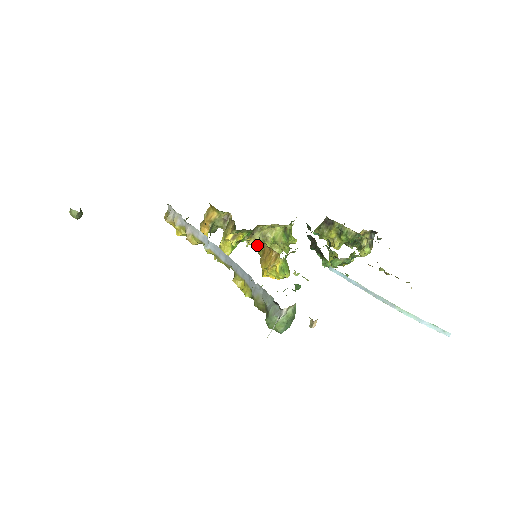
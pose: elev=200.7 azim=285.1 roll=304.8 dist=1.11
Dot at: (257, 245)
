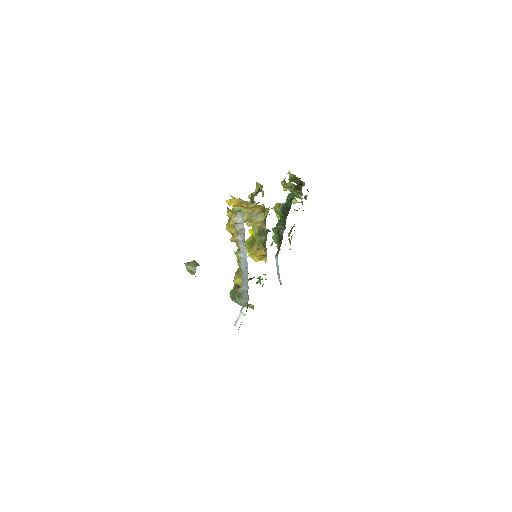
Dot at: occluded
